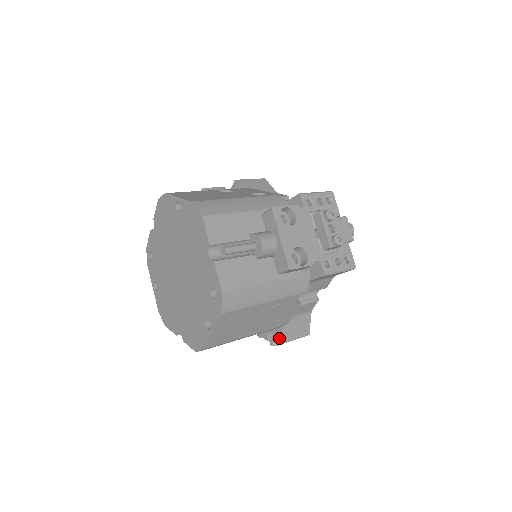
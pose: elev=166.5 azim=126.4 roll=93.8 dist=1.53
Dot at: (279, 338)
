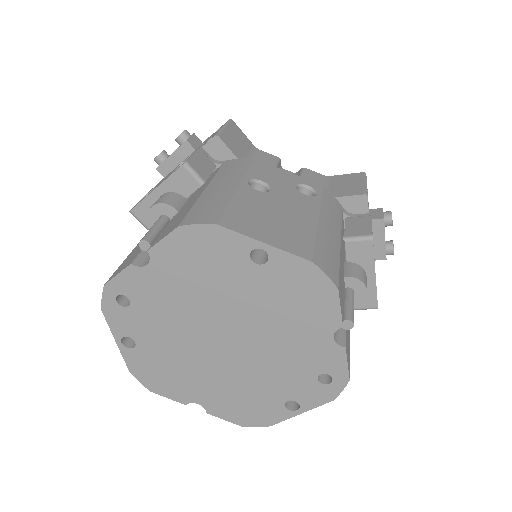
Dot at: occluded
